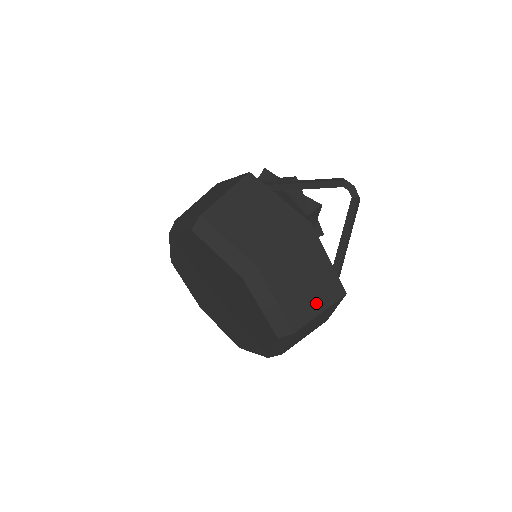
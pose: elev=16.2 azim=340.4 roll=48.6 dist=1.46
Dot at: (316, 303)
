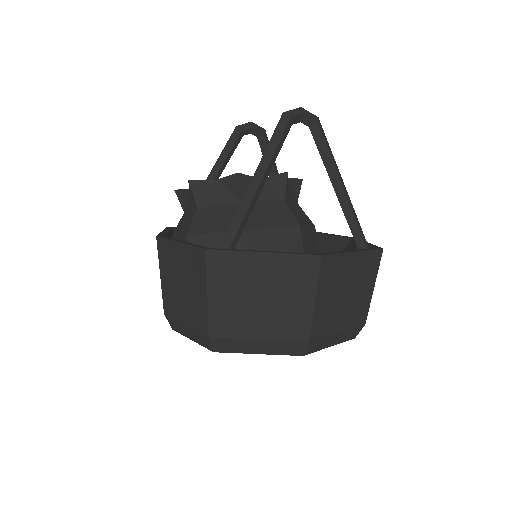
Dot at: (366, 289)
